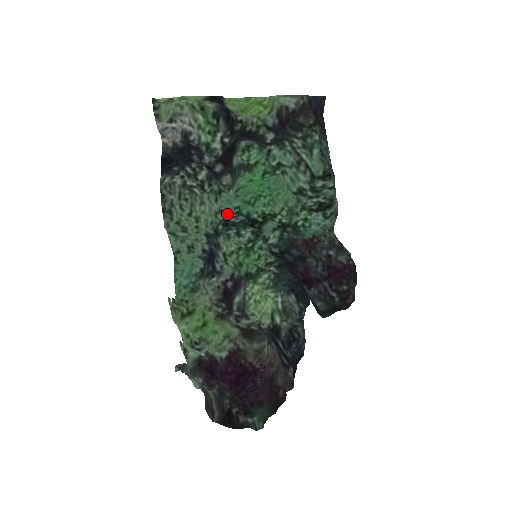
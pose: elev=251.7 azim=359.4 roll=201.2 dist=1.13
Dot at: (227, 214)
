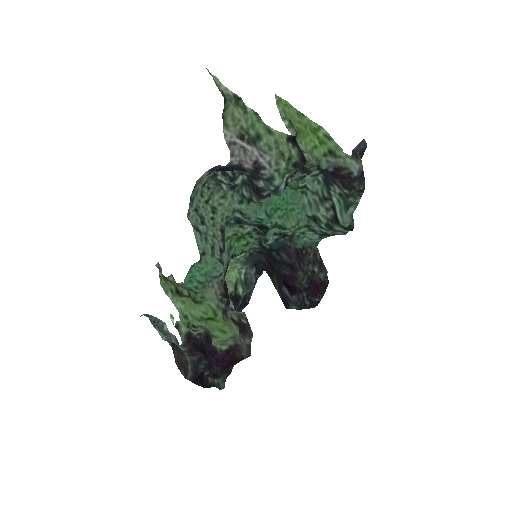
Dot at: (246, 218)
